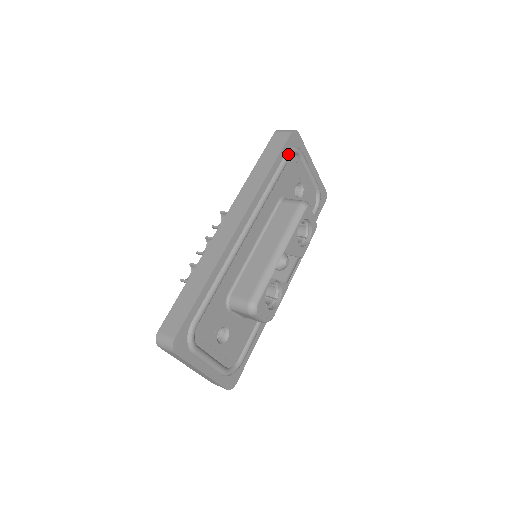
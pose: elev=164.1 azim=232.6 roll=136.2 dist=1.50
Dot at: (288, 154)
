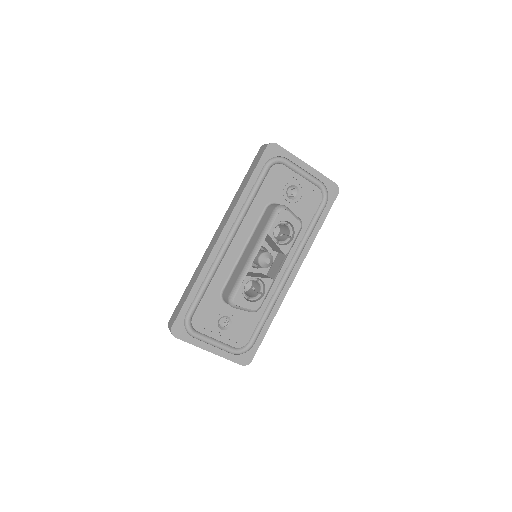
Dot at: (266, 166)
